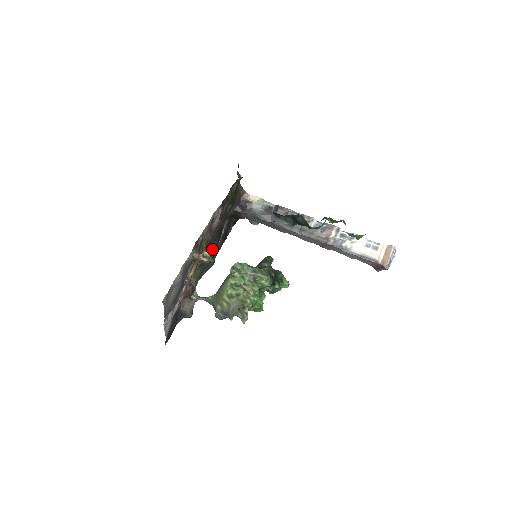
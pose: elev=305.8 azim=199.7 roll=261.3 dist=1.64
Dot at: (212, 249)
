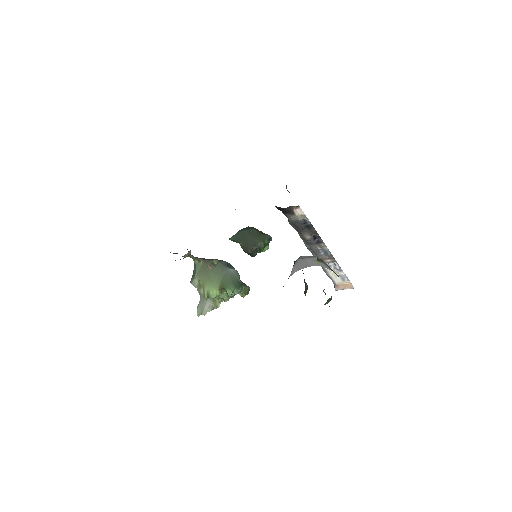
Dot at: occluded
